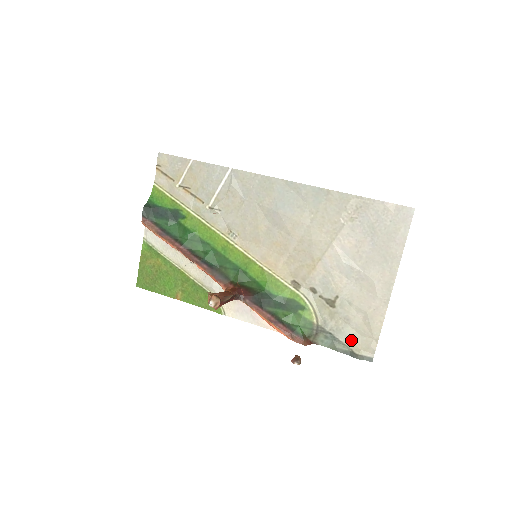
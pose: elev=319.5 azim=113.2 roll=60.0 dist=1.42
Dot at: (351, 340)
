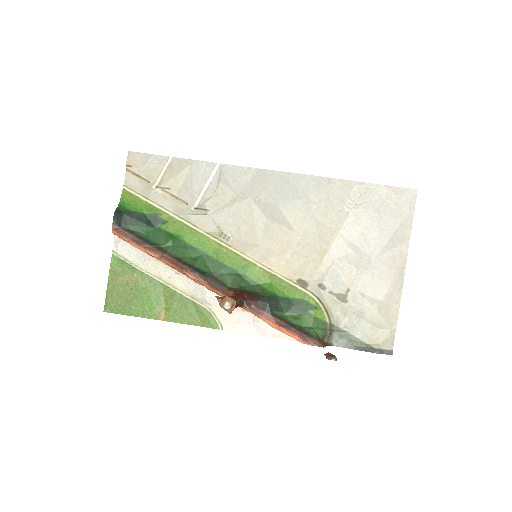
Dot at: (368, 335)
